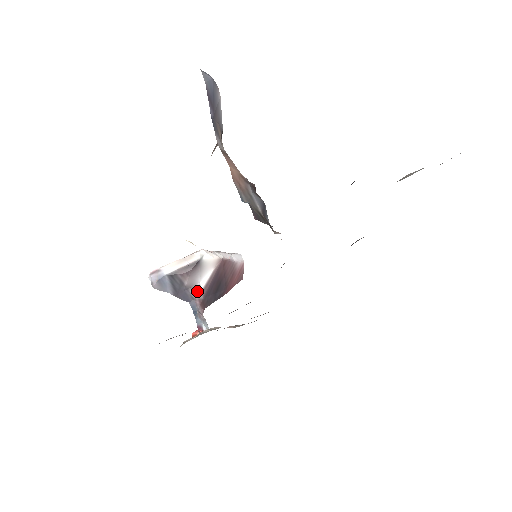
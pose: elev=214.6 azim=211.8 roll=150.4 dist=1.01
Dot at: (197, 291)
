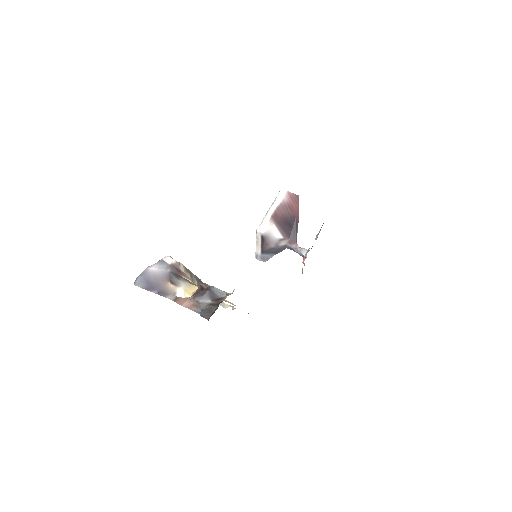
Dot at: (282, 242)
